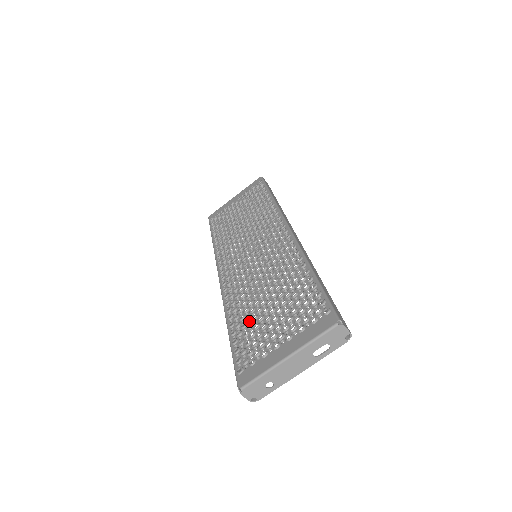
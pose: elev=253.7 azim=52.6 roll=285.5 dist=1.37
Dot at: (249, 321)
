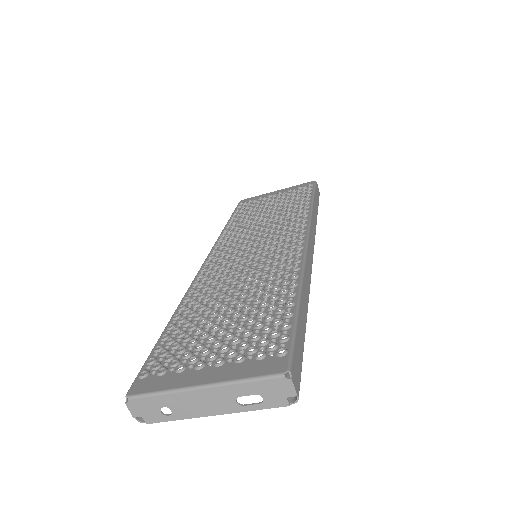
Dot at: (196, 321)
